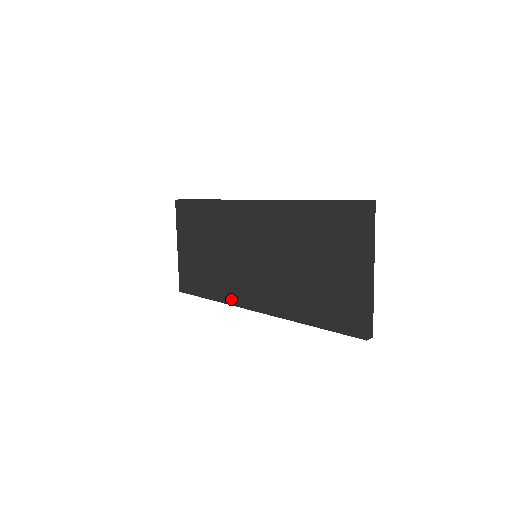
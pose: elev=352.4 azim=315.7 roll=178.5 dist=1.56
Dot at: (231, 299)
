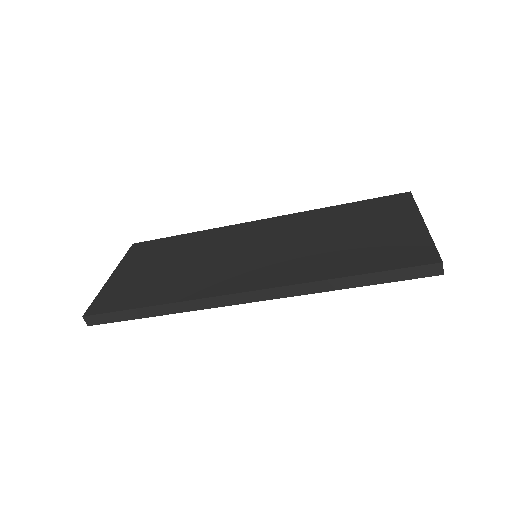
Dot at: (201, 293)
